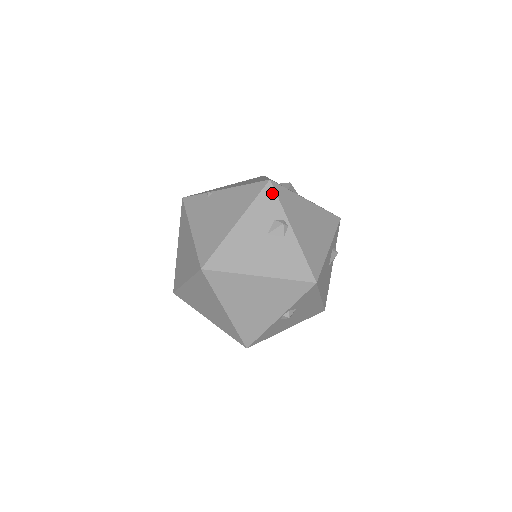
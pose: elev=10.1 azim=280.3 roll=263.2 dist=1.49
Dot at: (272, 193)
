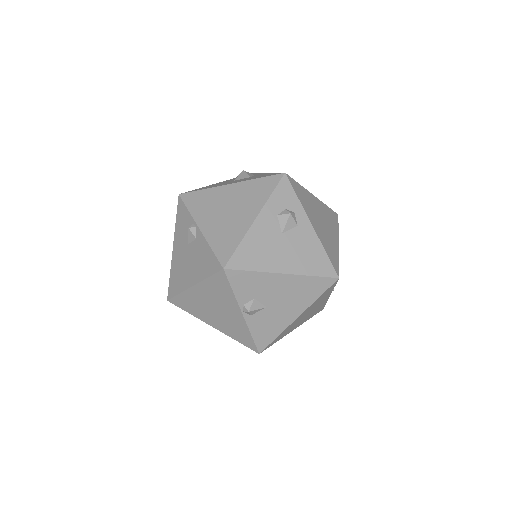
Dot at: (182, 205)
